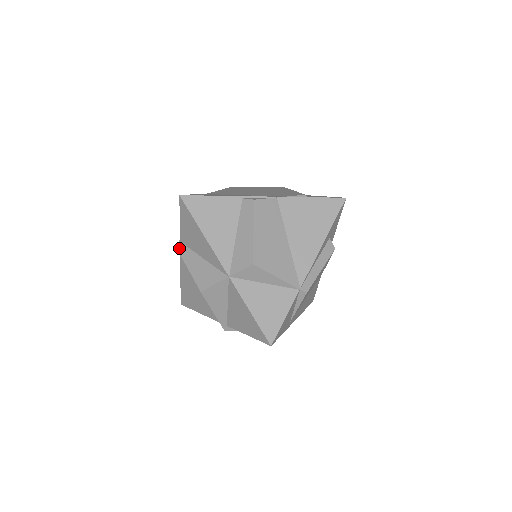
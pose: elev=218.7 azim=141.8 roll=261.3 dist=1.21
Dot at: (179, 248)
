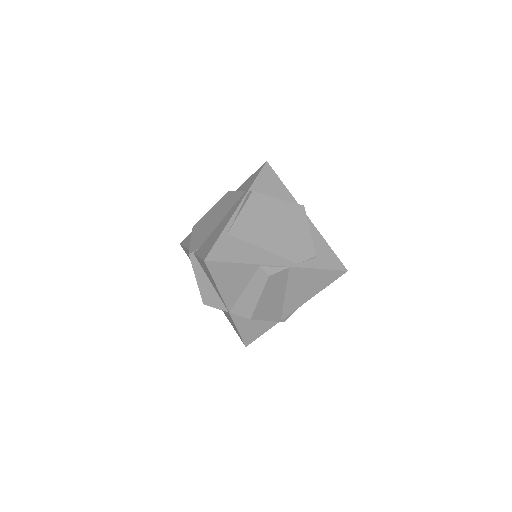
Dot at: (191, 258)
